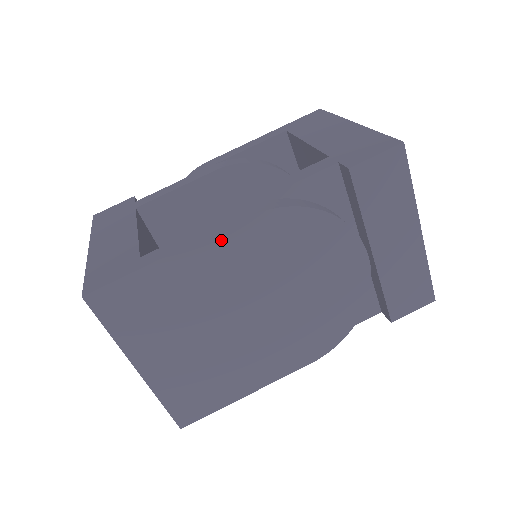
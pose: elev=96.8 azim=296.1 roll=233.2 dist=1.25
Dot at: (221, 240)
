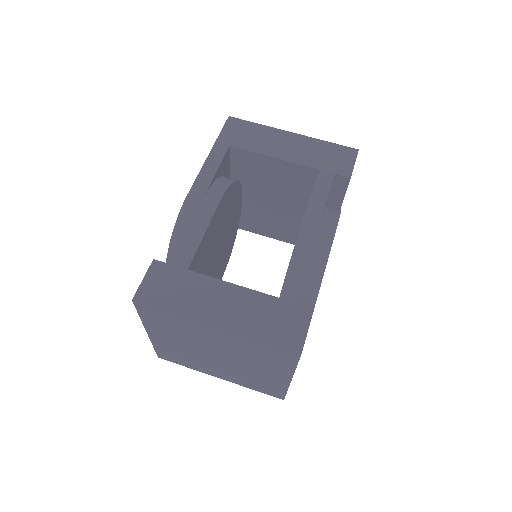
Dot at: occluded
